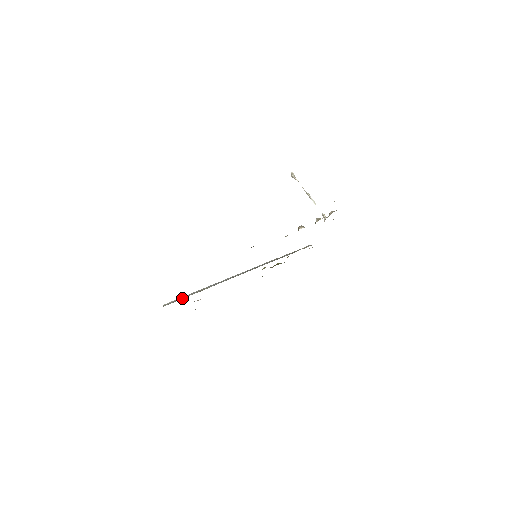
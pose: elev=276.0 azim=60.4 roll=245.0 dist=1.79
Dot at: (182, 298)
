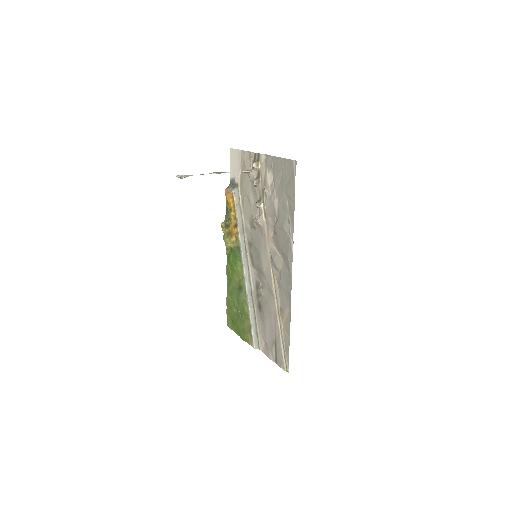
Dot at: (256, 332)
